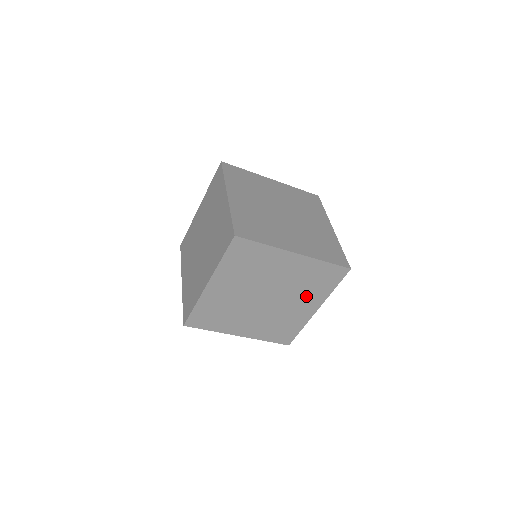
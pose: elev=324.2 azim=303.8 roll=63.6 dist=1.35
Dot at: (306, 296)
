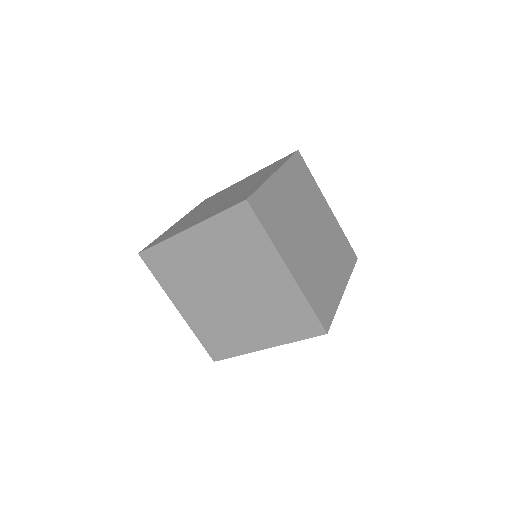
Dot at: (255, 263)
